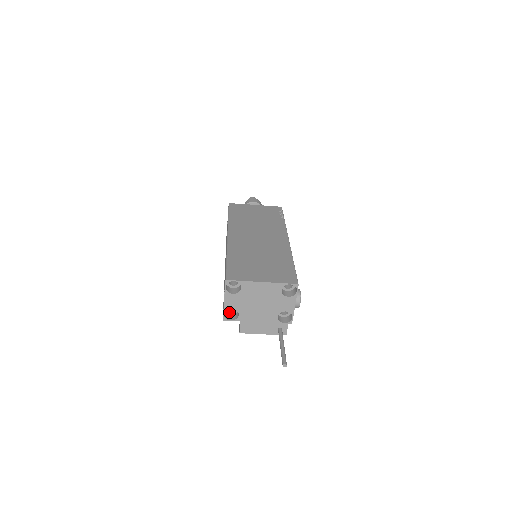
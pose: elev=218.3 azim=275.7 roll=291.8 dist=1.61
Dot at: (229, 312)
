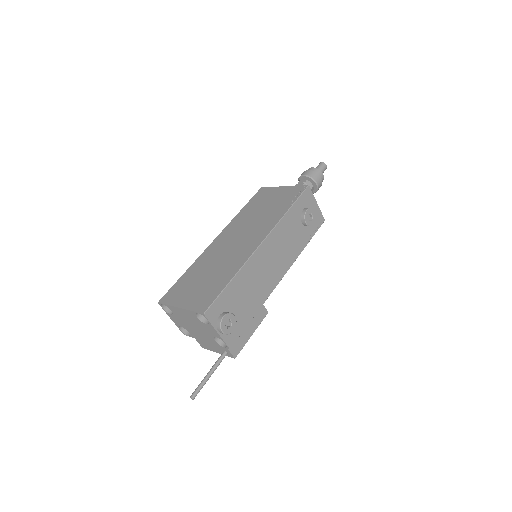
Dot at: occluded
